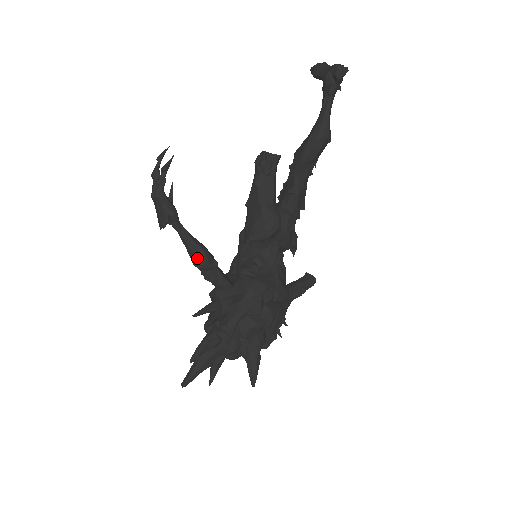
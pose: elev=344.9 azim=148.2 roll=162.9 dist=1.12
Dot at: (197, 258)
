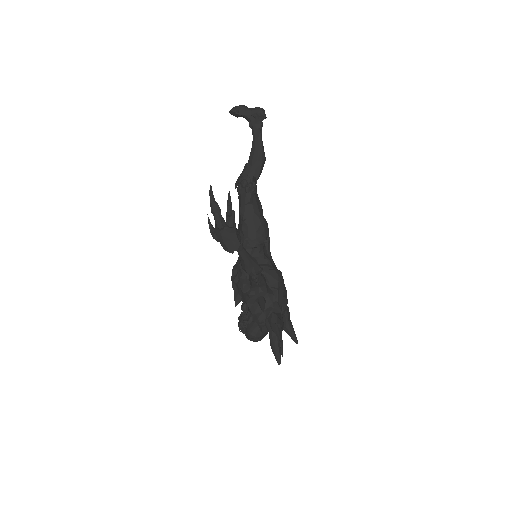
Dot at: (254, 267)
